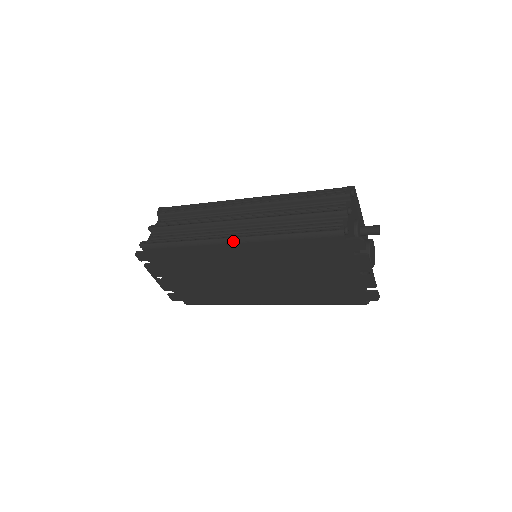
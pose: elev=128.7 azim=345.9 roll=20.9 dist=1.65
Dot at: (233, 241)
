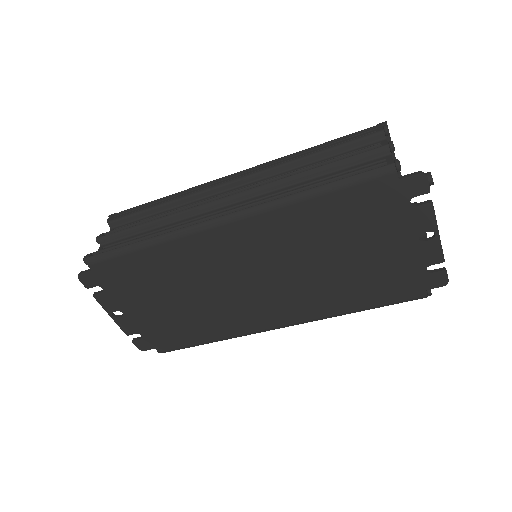
Dot at: (224, 220)
